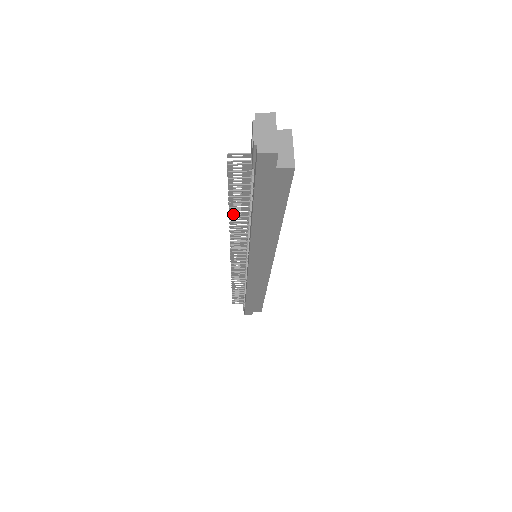
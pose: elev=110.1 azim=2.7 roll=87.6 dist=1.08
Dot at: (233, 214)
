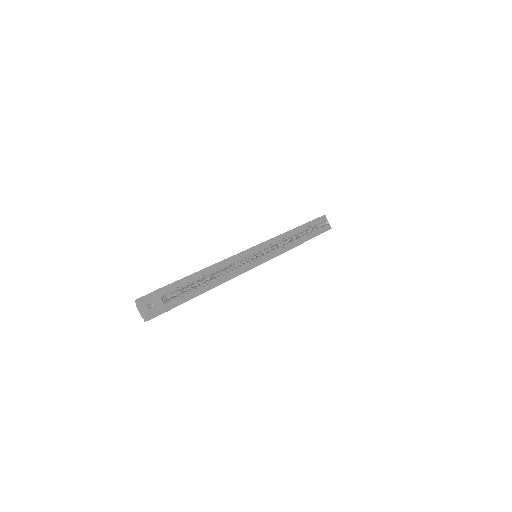
Dot at: occluded
